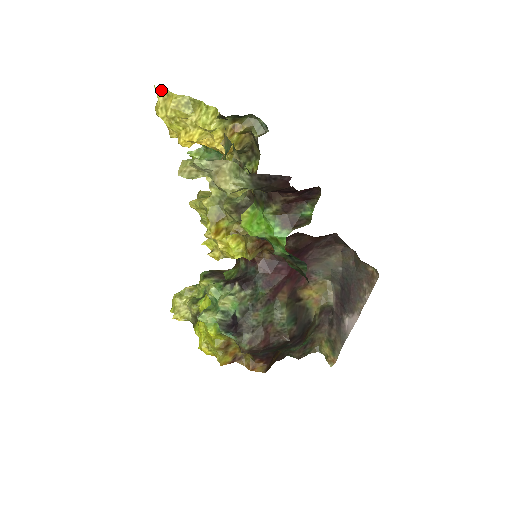
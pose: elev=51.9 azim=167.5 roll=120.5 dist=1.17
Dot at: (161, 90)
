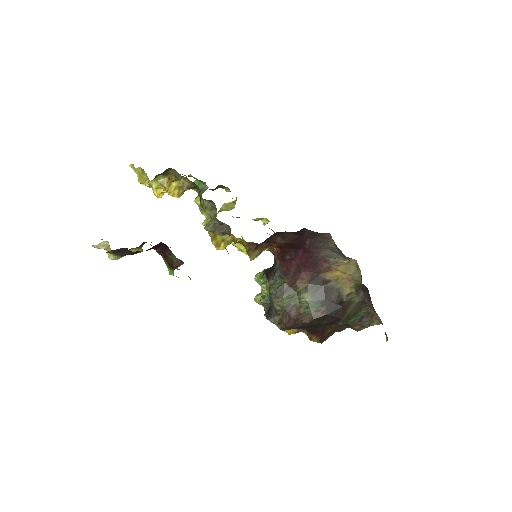
Dot at: (132, 166)
